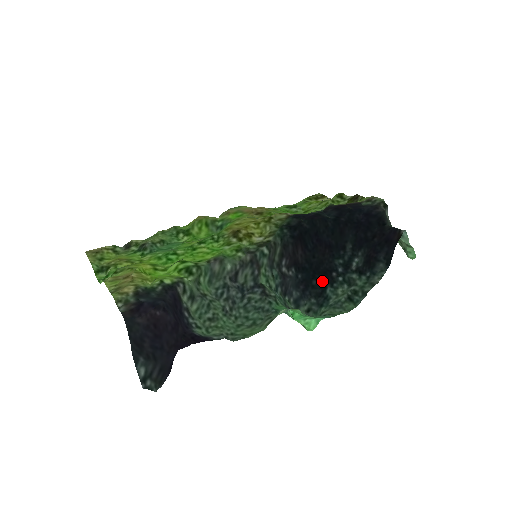
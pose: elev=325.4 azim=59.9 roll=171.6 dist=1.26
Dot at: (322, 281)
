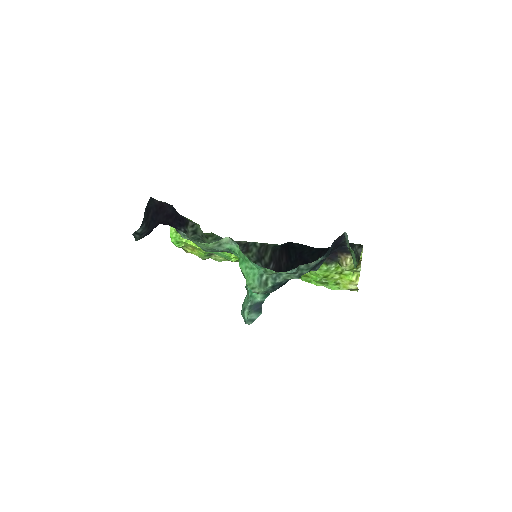
Dot at: (288, 280)
